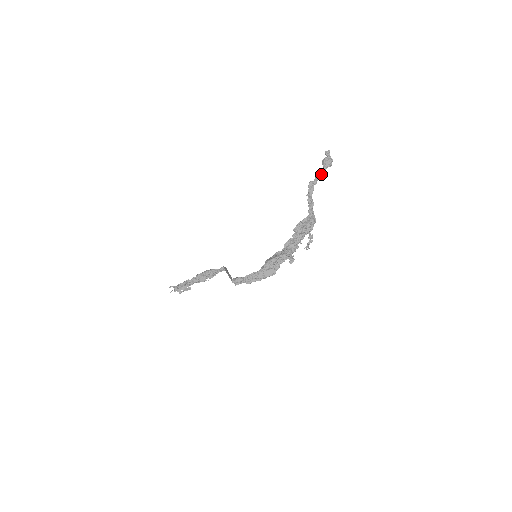
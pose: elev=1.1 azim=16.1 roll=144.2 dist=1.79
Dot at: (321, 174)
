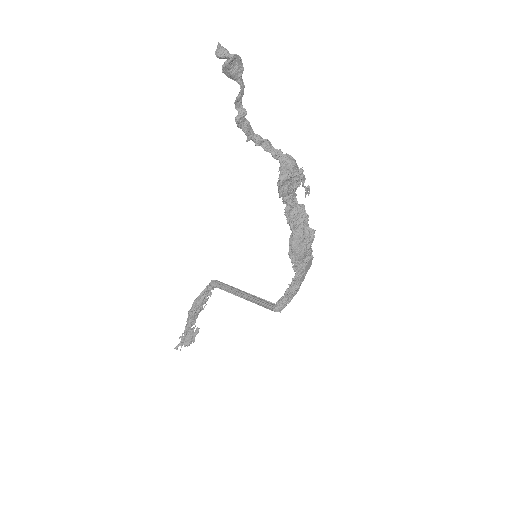
Dot at: (242, 94)
